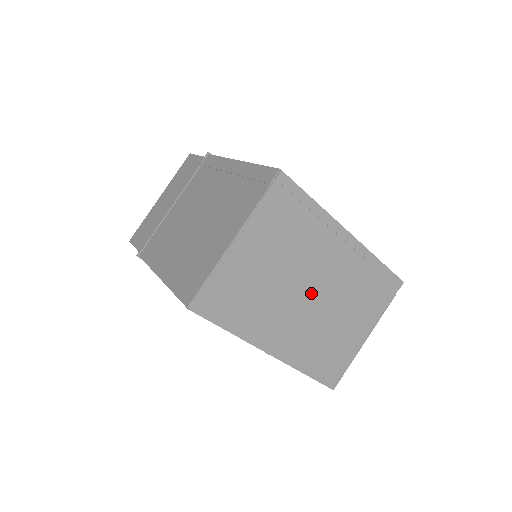
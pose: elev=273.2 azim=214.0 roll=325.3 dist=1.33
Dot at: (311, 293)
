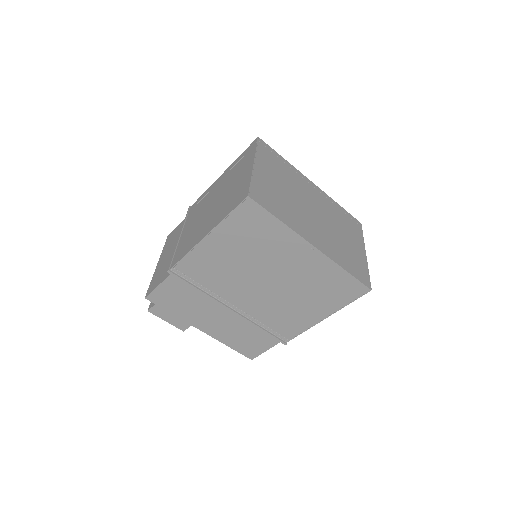
Dot at: (314, 212)
